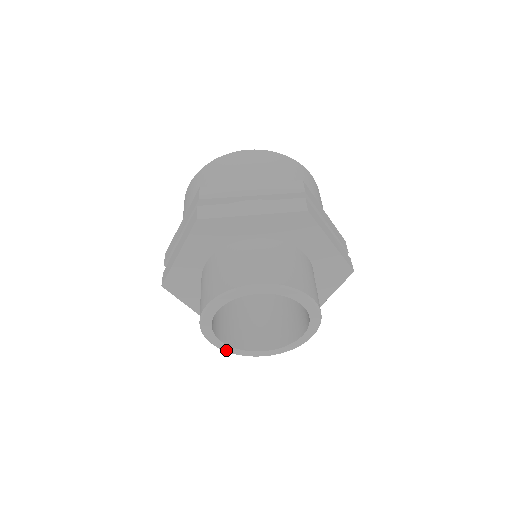
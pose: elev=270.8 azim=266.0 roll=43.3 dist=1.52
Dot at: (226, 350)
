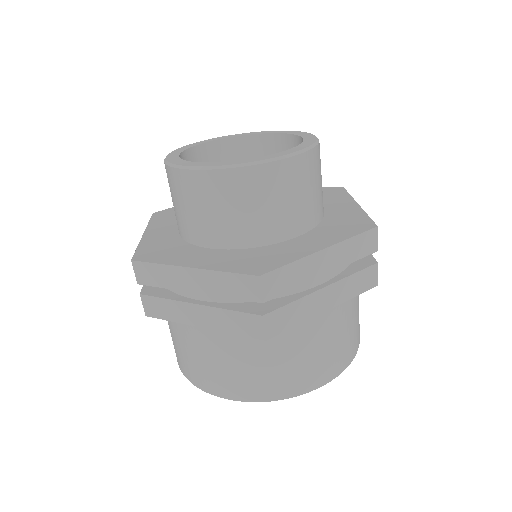
Dot at: (224, 165)
